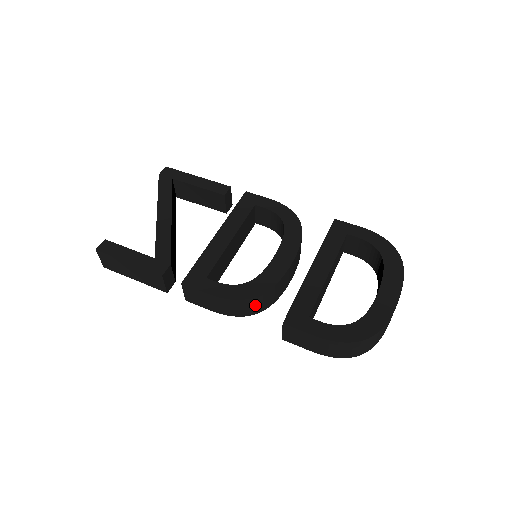
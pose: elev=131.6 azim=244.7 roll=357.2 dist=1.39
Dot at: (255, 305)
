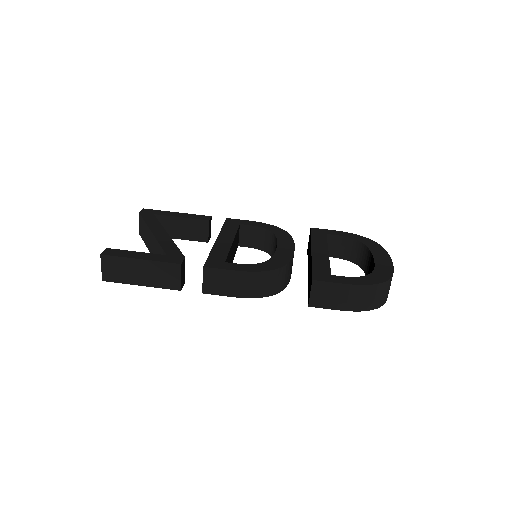
Dot at: (276, 281)
